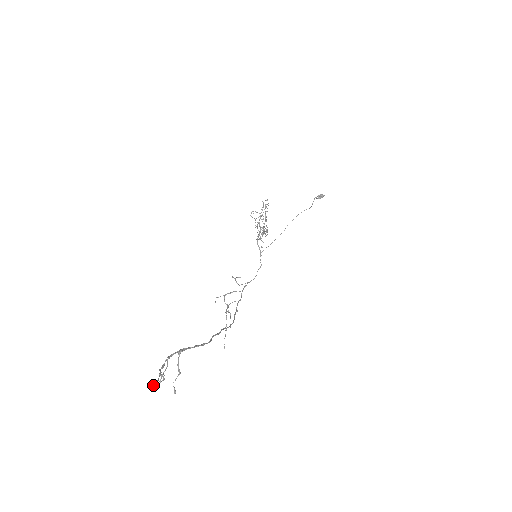
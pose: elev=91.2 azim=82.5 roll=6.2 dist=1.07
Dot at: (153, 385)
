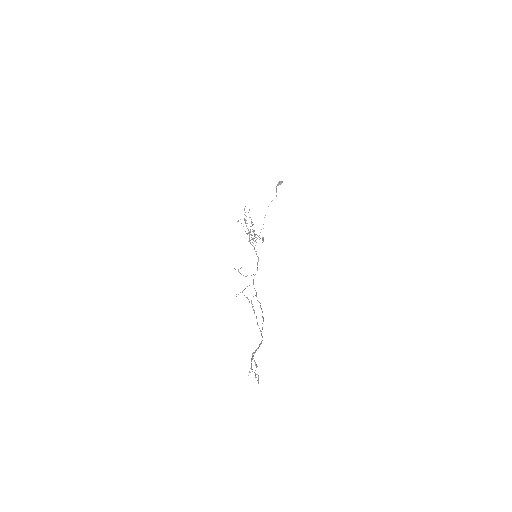
Dot at: (258, 383)
